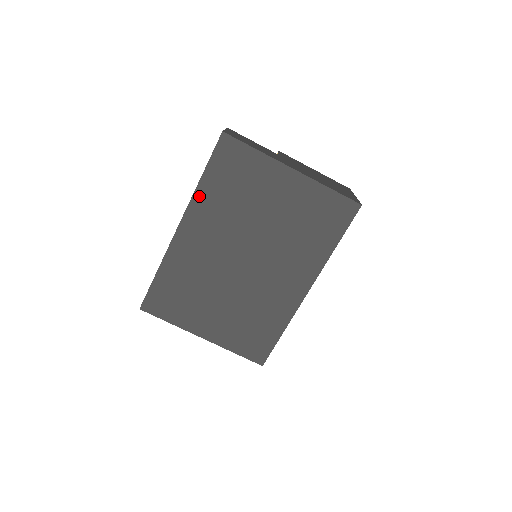
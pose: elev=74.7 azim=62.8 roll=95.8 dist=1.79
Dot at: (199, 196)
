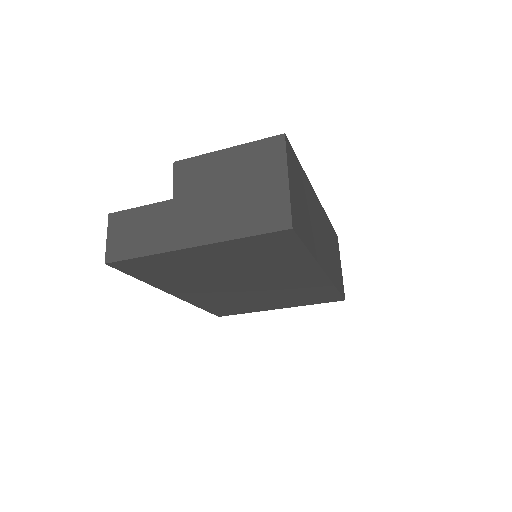
Dot at: (158, 285)
